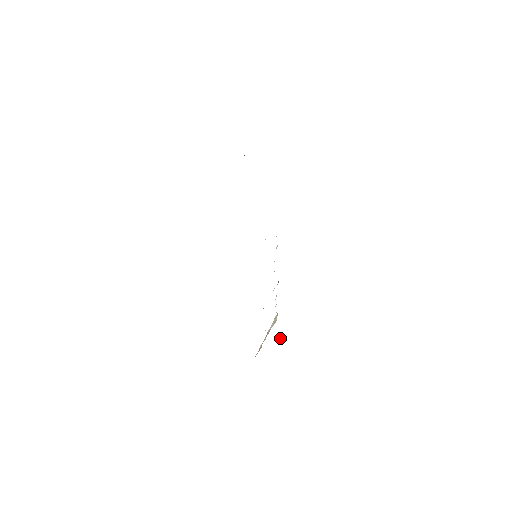
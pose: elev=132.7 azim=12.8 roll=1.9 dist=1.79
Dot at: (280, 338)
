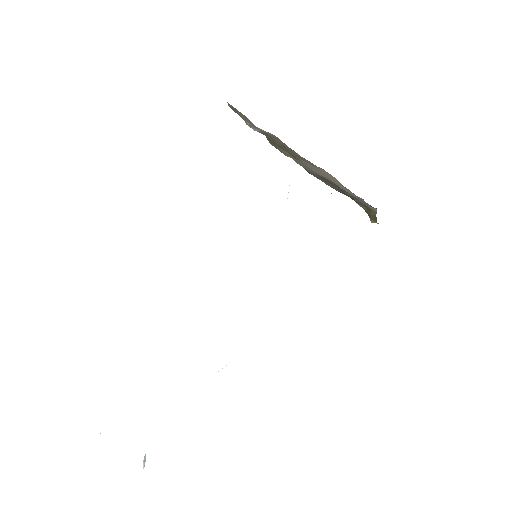
Dot at: (144, 459)
